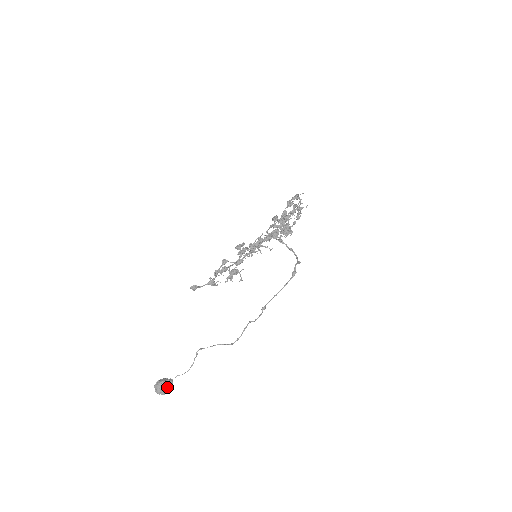
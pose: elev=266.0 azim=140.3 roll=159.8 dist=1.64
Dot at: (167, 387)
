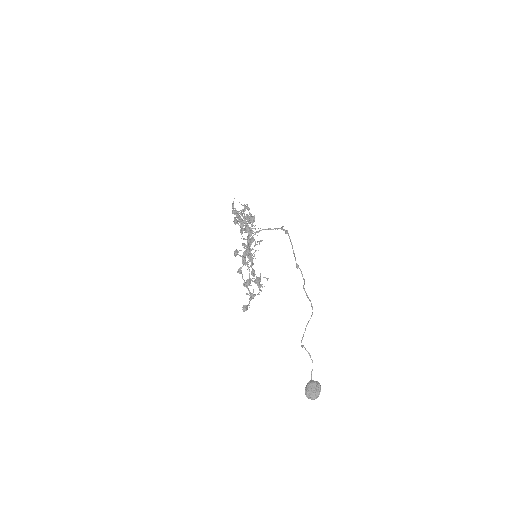
Dot at: (314, 386)
